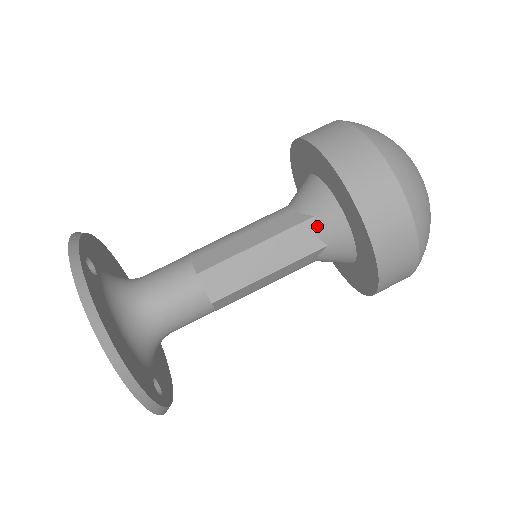
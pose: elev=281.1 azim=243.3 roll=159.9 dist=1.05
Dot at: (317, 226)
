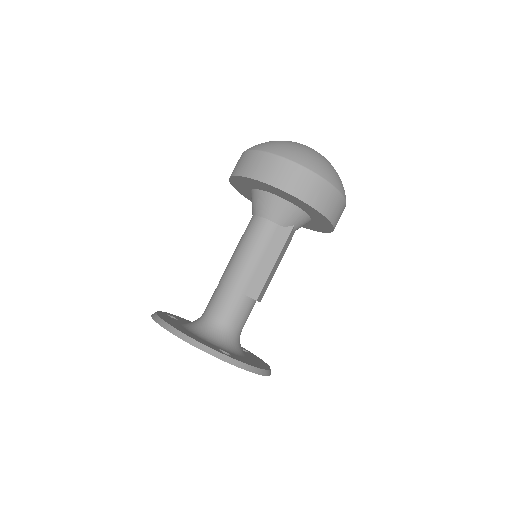
Dot at: (295, 229)
